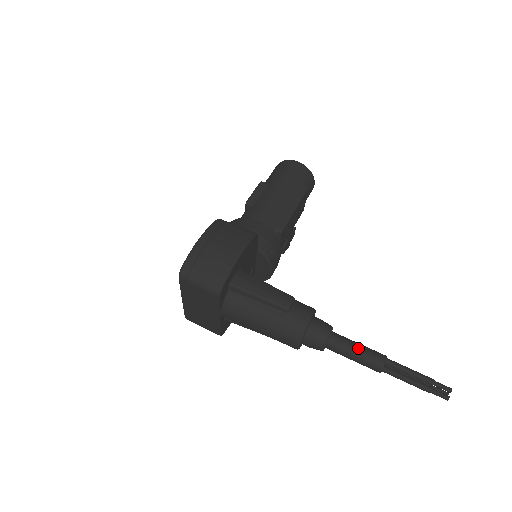
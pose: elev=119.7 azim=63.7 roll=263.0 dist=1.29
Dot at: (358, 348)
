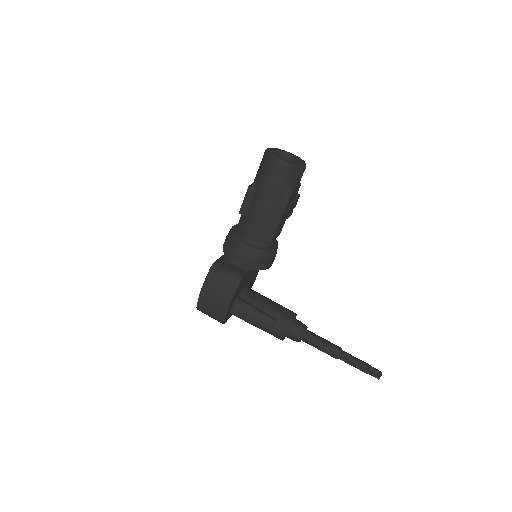
Dot at: (320, 347)
